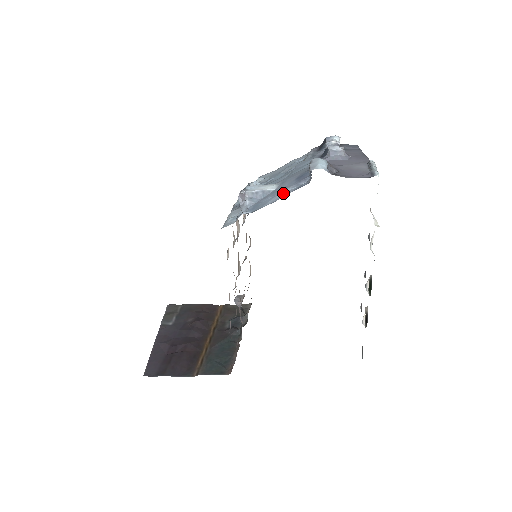
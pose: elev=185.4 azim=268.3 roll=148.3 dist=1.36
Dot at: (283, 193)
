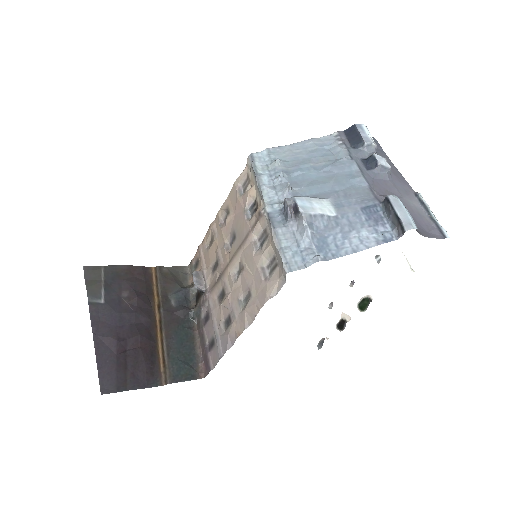
Dot at: (362, 239)
